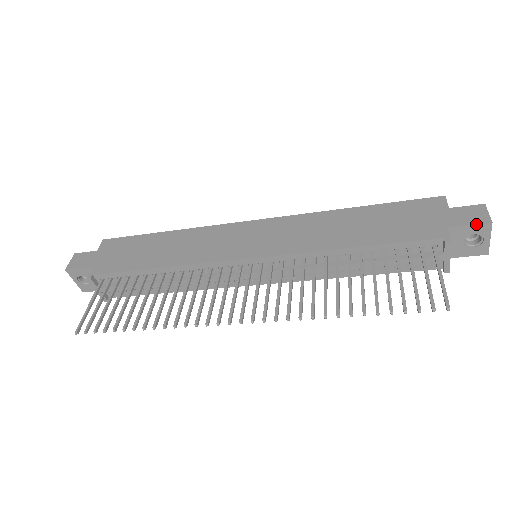
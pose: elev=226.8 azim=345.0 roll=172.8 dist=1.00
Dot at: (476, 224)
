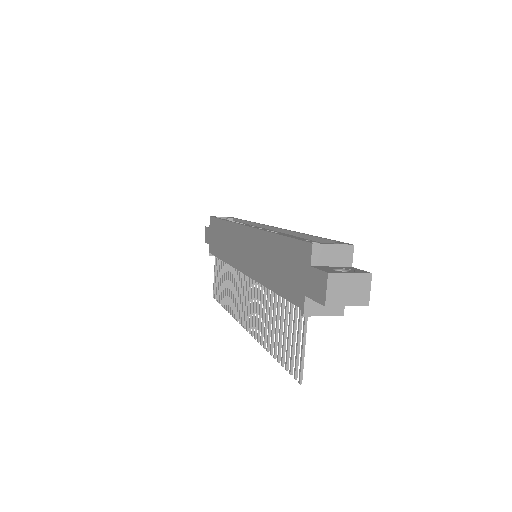
Dot at: (317, 302)
